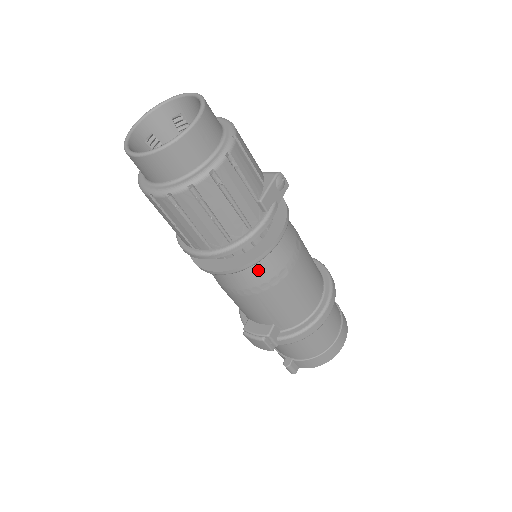
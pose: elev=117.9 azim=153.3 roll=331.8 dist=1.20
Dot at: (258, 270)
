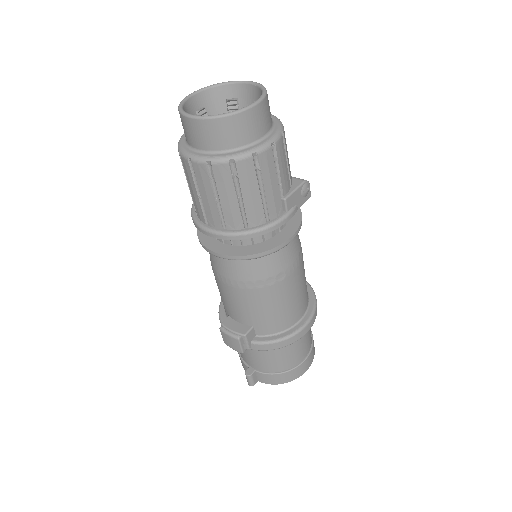
Dot at: (260, 265)
